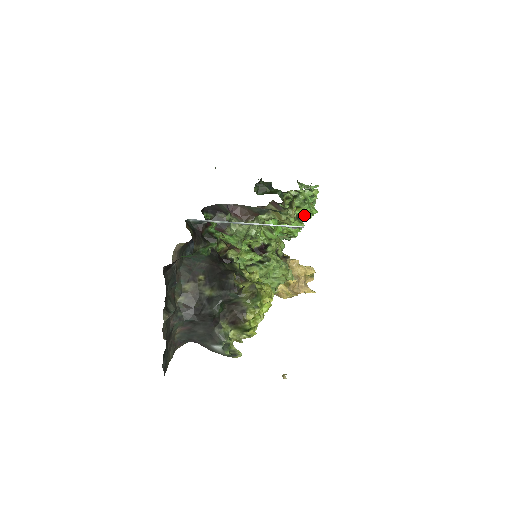
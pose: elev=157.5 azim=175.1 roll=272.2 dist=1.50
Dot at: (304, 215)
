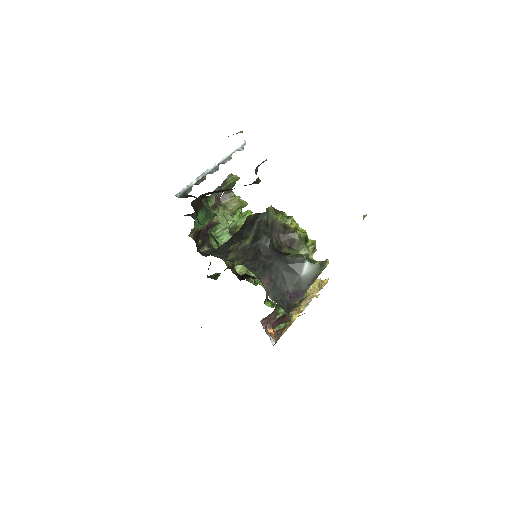
Dot at: occluded
